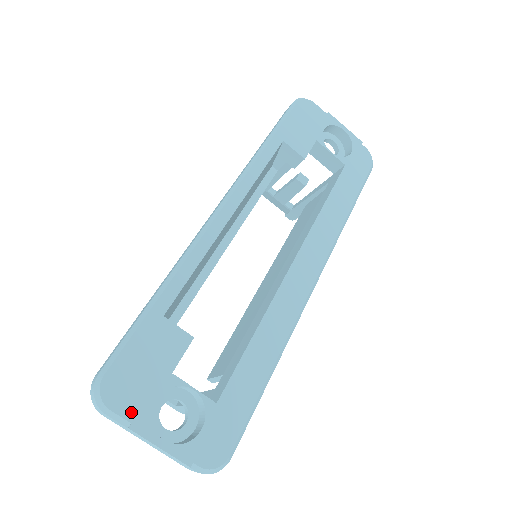
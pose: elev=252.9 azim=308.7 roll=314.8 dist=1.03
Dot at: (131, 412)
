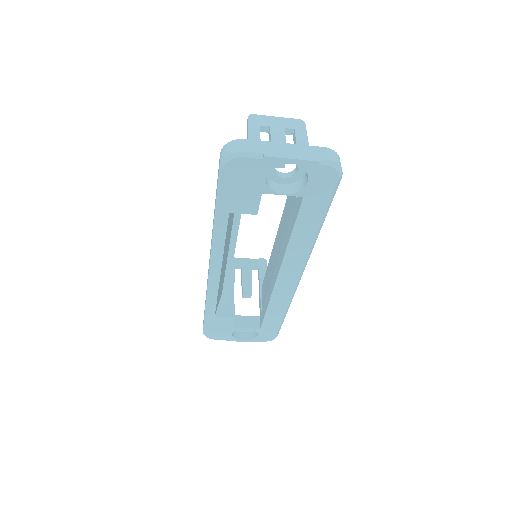
Dot at: (224, 338)
